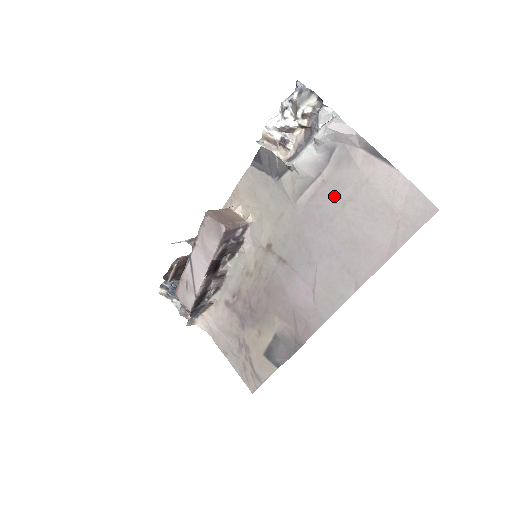
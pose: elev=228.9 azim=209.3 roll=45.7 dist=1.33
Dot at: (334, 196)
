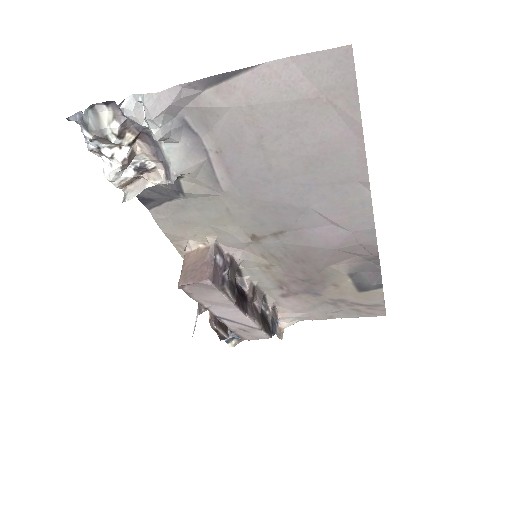
Dot at: (244, 152)
